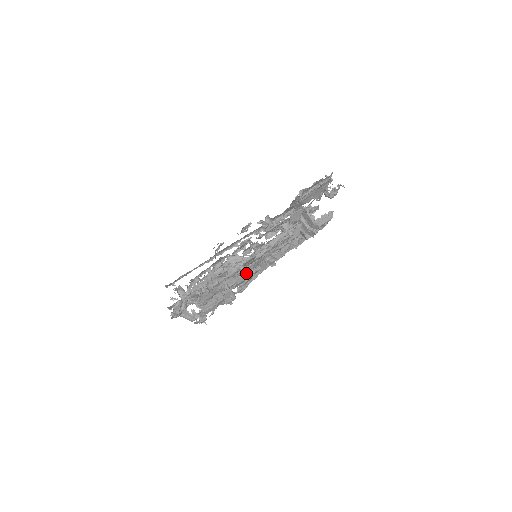
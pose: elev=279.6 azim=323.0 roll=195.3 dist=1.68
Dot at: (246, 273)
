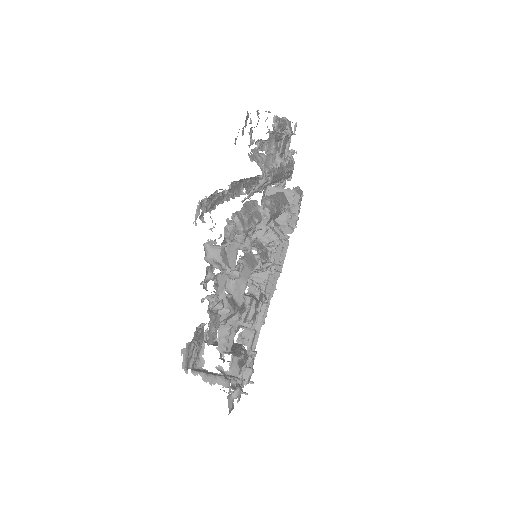
Dot at: (263, 260)
